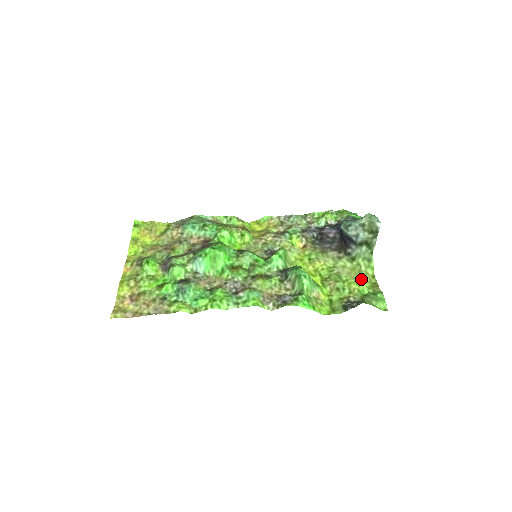
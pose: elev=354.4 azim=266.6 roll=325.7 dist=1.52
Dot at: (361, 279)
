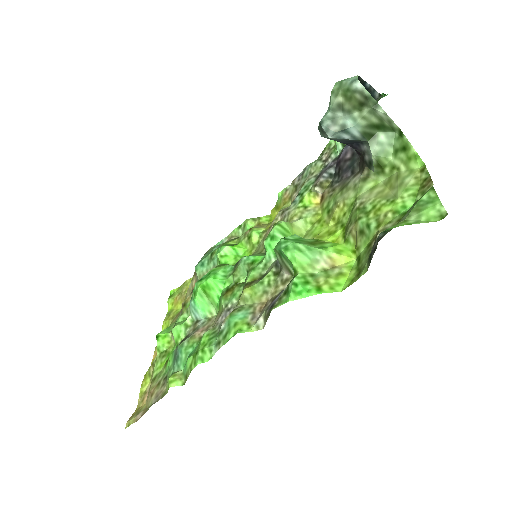
Dot at: (398, 189)
